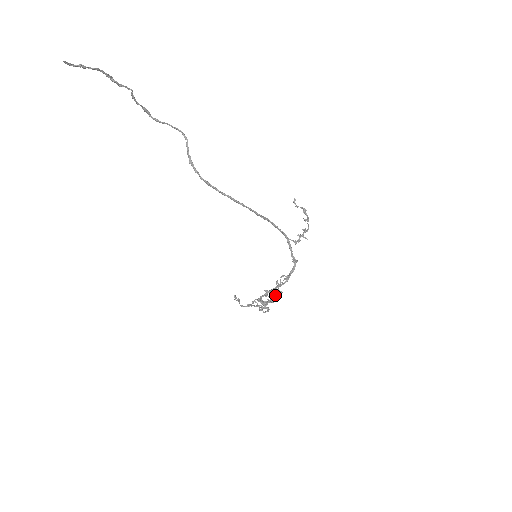
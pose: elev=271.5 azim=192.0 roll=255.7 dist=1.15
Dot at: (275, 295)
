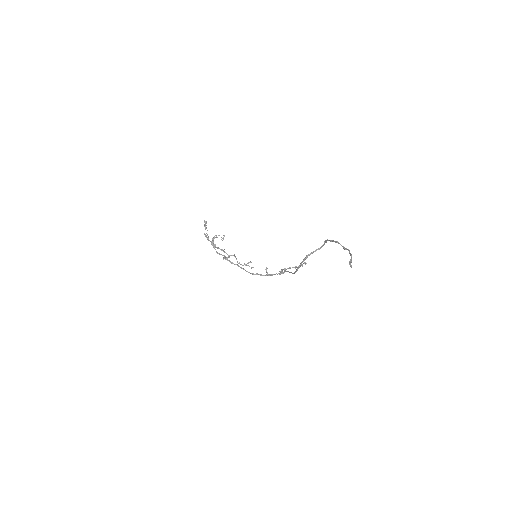
Dot at: (232, 255)
